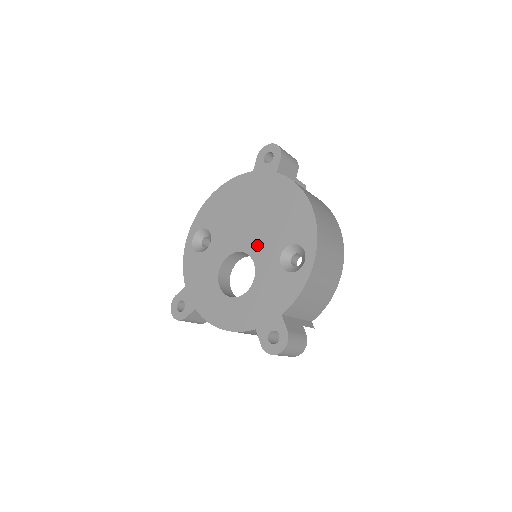
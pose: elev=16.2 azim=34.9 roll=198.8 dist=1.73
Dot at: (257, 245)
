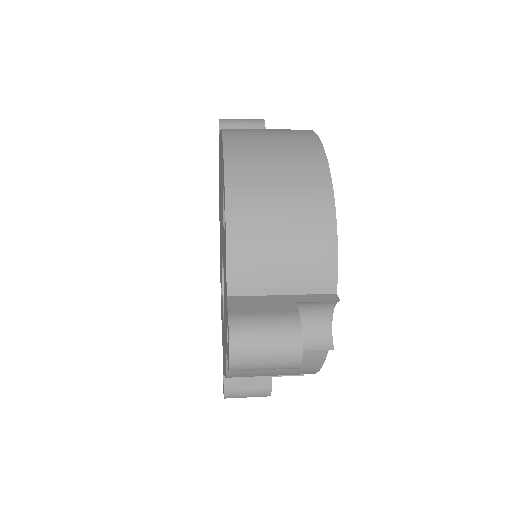
Dot at: (222, 236)
